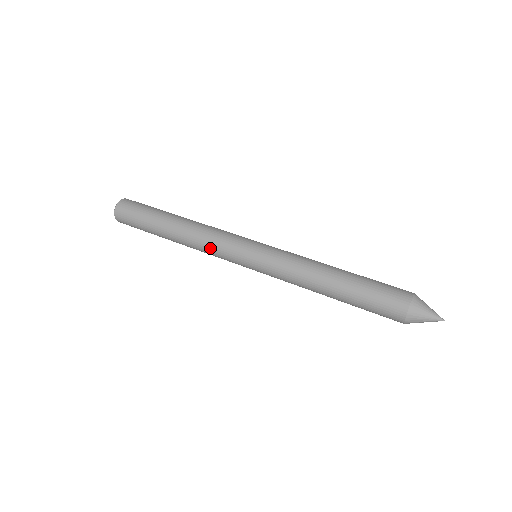
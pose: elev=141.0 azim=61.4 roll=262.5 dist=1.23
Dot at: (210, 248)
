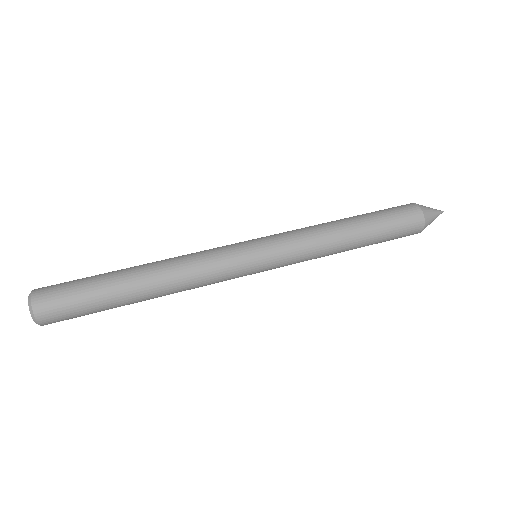
Dot at: occluded
